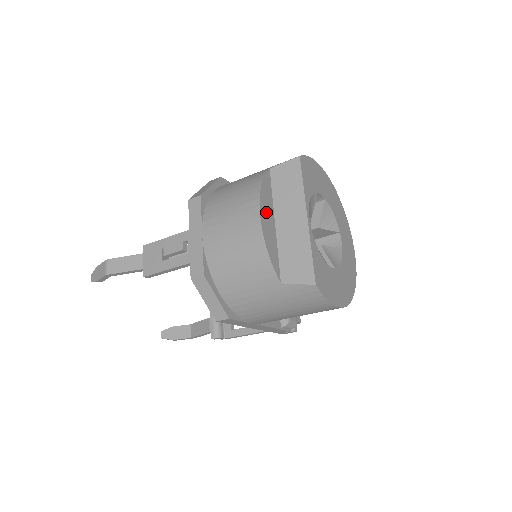
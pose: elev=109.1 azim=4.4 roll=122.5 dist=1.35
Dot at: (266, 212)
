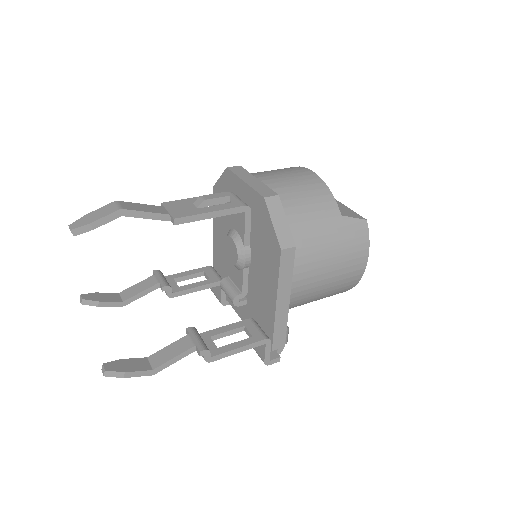
Dot at: occluded
